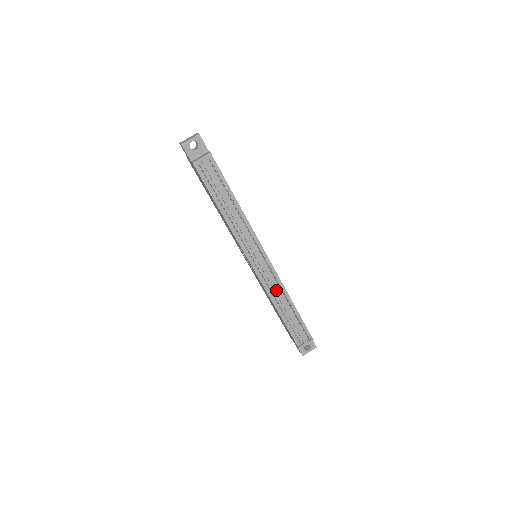
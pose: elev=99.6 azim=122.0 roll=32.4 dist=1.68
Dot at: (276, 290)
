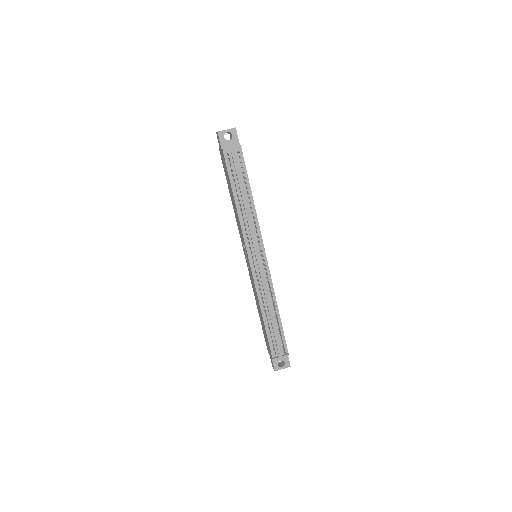
Dot at: (266, 293)
